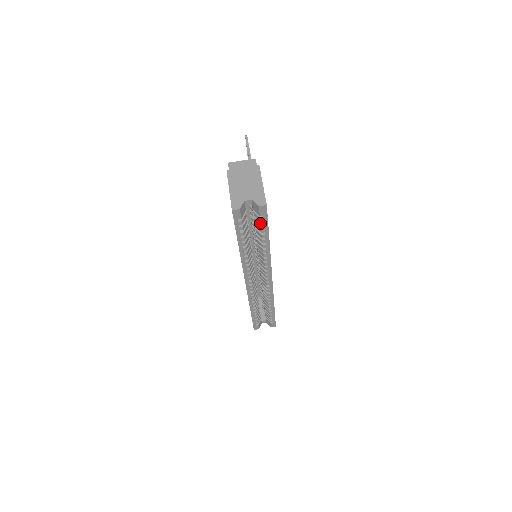
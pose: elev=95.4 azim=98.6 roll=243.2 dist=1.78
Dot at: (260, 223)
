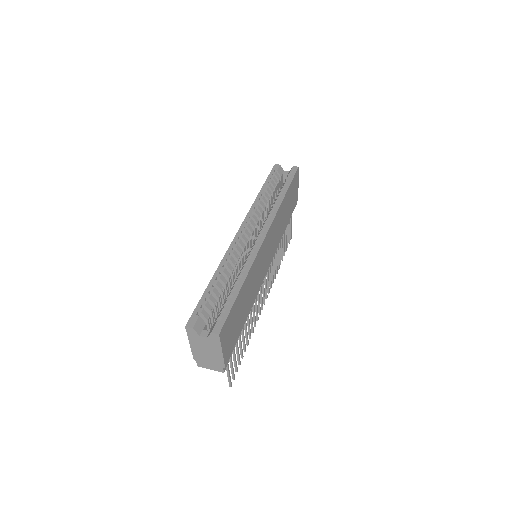
Dot at: (287, 178)
